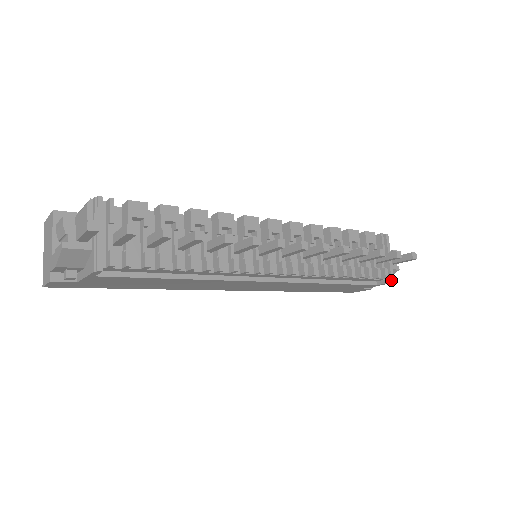
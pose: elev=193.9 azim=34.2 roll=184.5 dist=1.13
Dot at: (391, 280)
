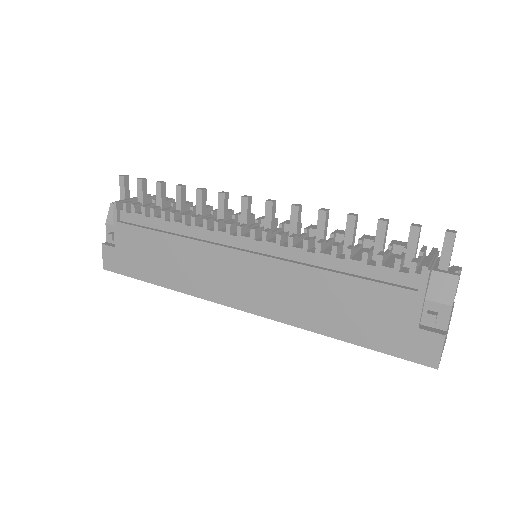
Dot at: occluded
